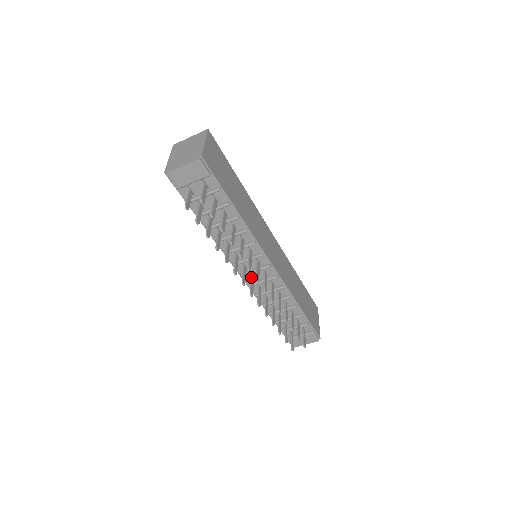
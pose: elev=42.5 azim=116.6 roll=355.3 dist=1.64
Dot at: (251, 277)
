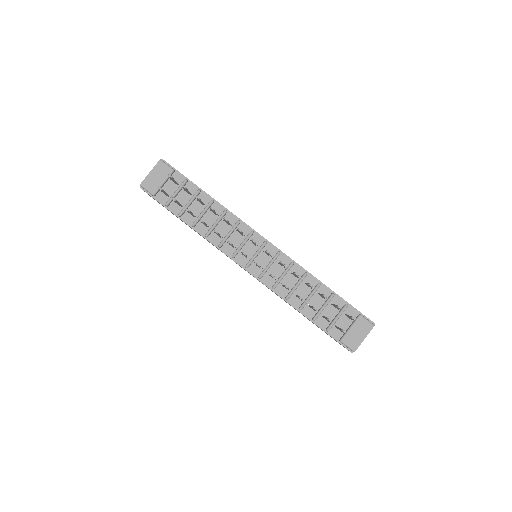
Dot at: occluded
